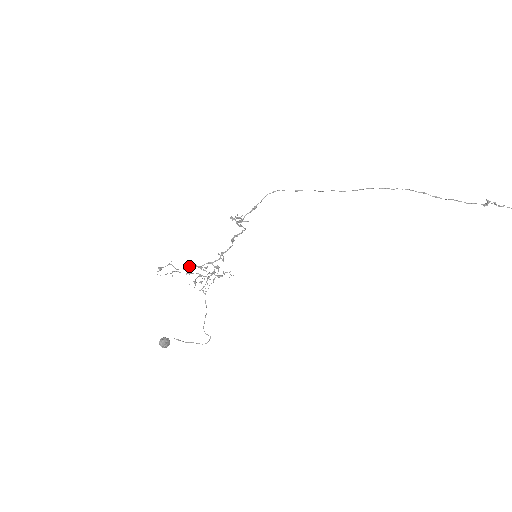
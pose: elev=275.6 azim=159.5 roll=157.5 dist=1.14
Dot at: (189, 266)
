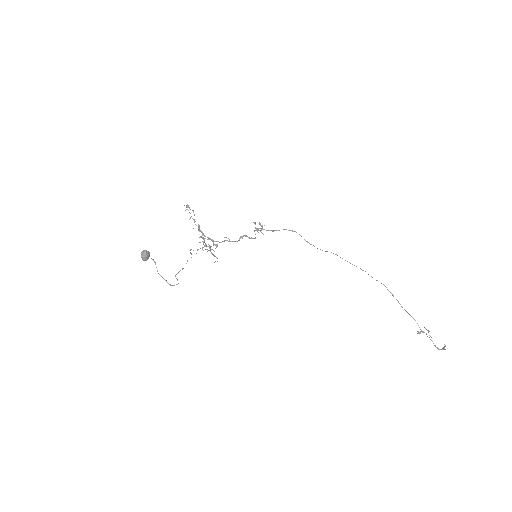
Dot at: occluded
